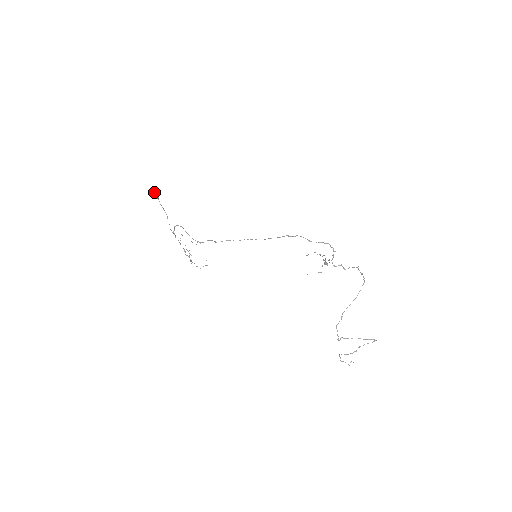
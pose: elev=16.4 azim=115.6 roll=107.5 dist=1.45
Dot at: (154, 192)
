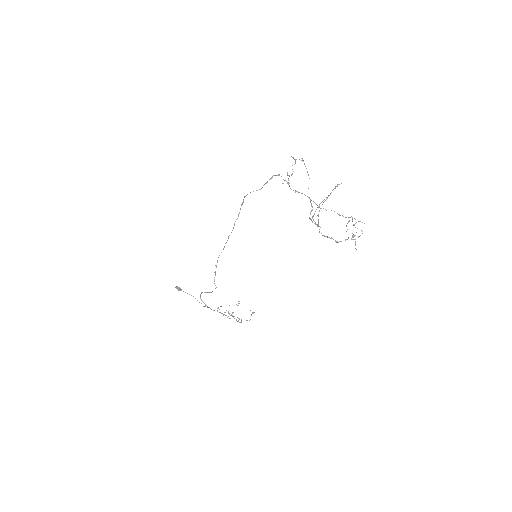
Dot at: (175, 287)
